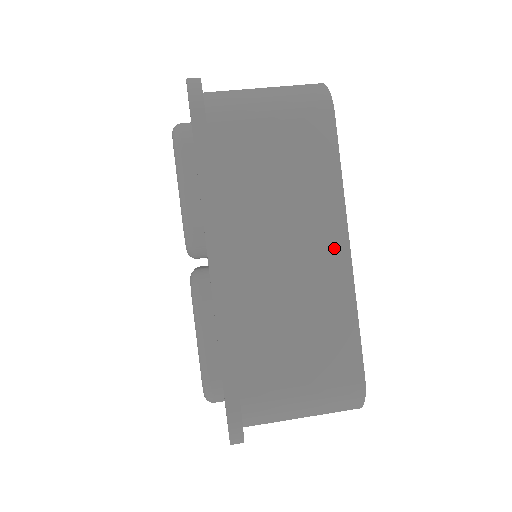
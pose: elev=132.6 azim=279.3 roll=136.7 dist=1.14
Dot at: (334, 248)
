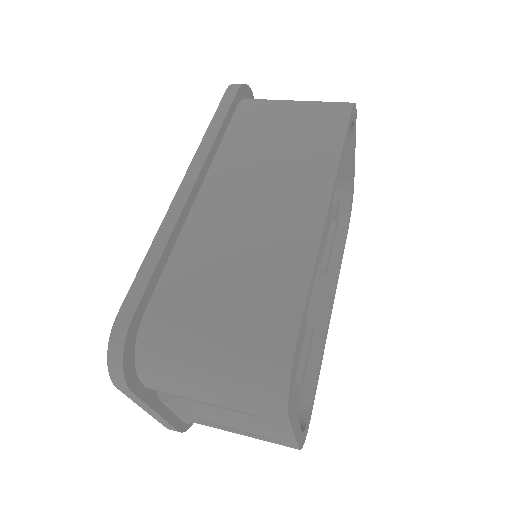
Dot at: (311, 204)
